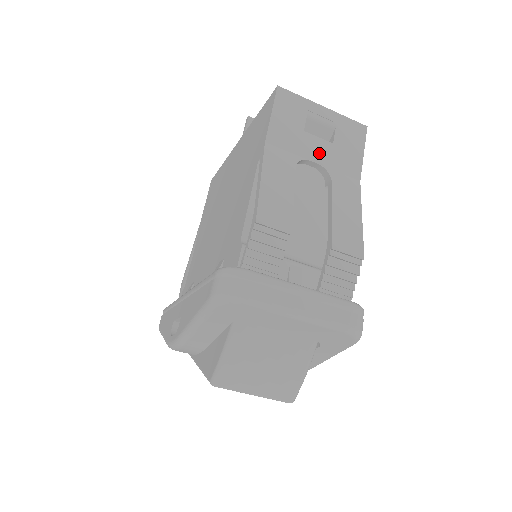
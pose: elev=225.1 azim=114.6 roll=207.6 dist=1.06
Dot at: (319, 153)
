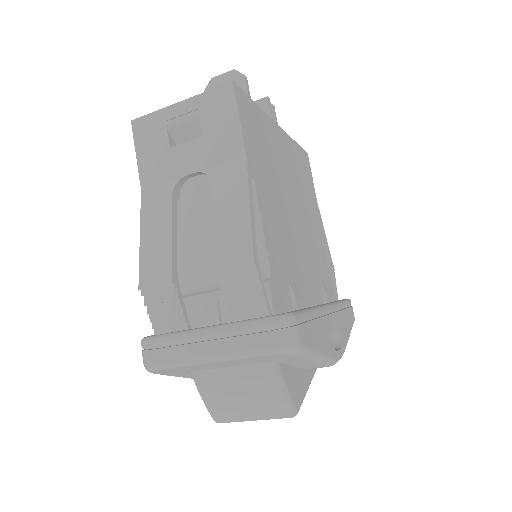
Dot at: (192, 160)
